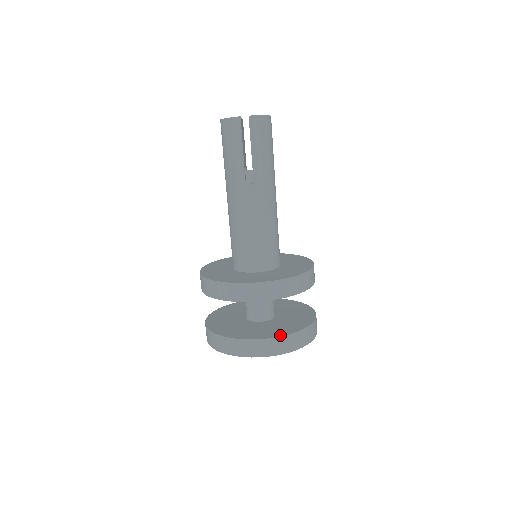
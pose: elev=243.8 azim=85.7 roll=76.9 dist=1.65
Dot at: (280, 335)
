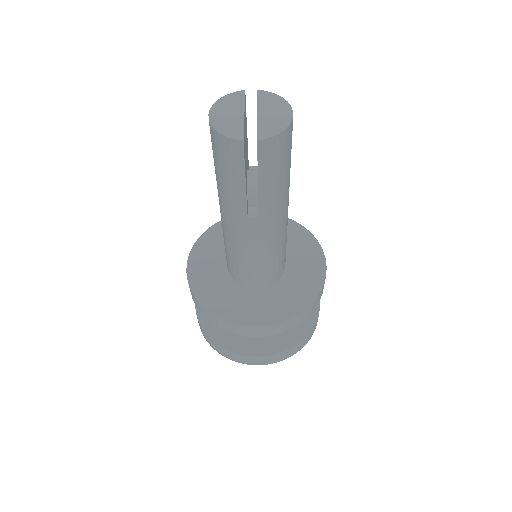
Dot at: (279, 350)
